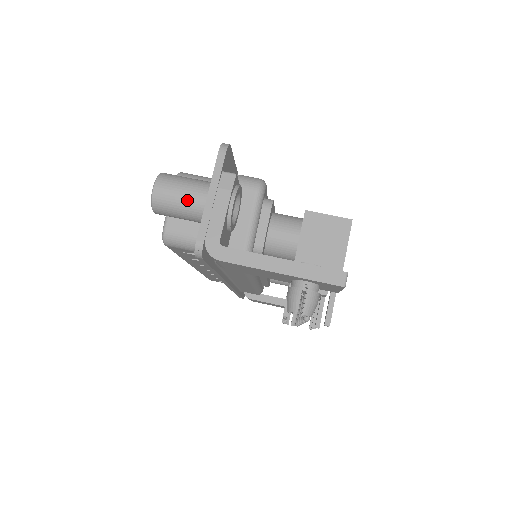
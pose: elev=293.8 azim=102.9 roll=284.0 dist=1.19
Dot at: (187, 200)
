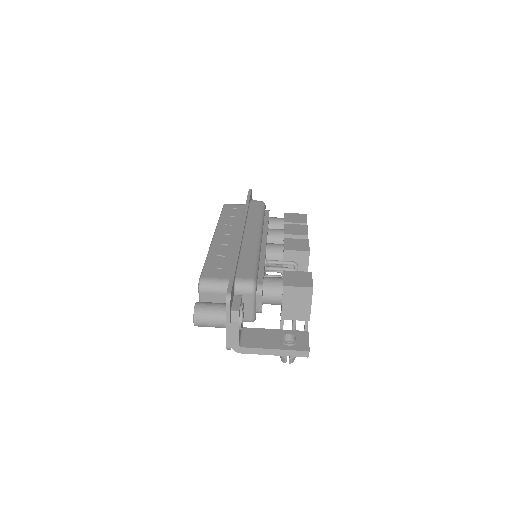
Dot at: (215, 325)
